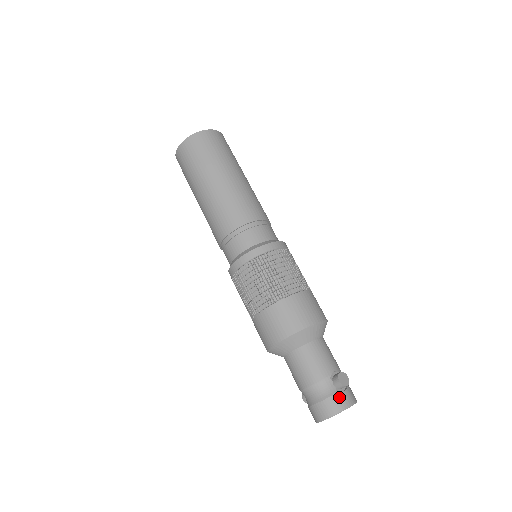
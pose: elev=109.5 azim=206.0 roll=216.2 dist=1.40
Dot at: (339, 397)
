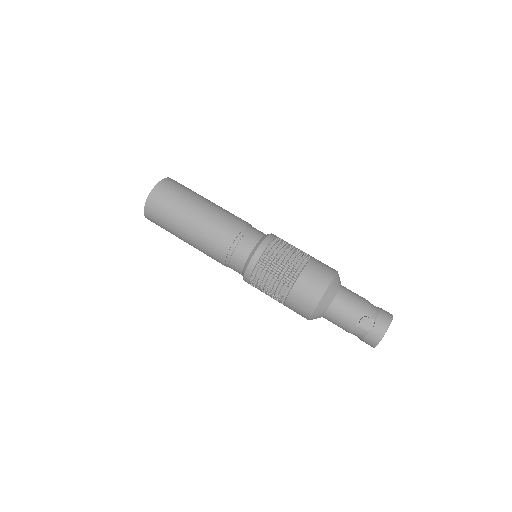
Dot at: (371, 335)
